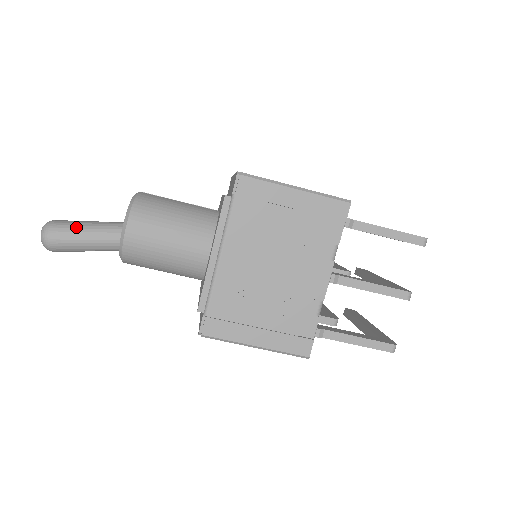
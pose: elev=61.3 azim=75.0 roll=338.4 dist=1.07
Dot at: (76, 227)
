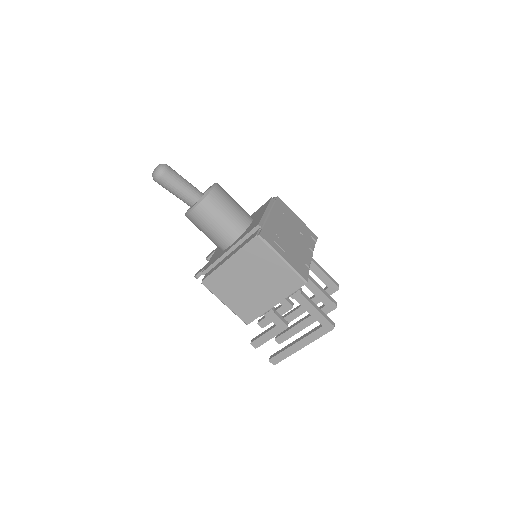
Dot at: (180, 175)
